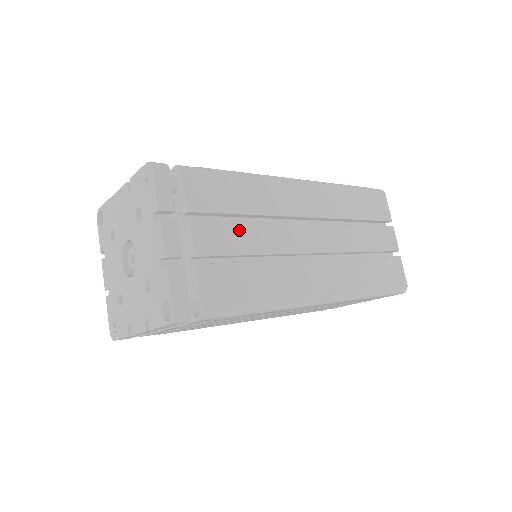
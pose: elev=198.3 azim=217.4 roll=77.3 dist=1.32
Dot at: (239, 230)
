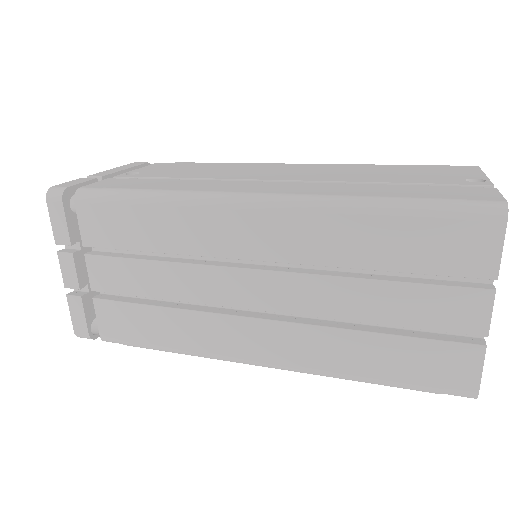
Dot at: (140, 270)
